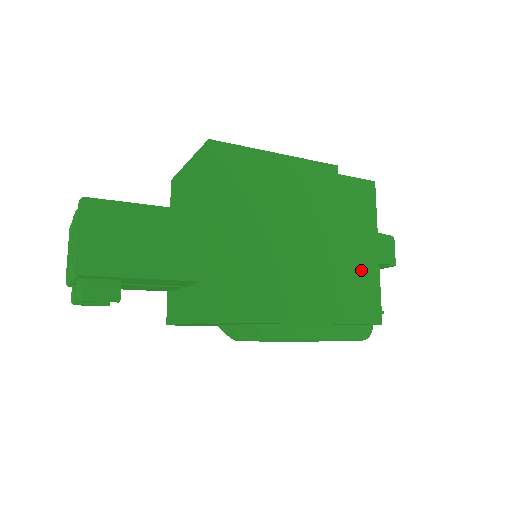
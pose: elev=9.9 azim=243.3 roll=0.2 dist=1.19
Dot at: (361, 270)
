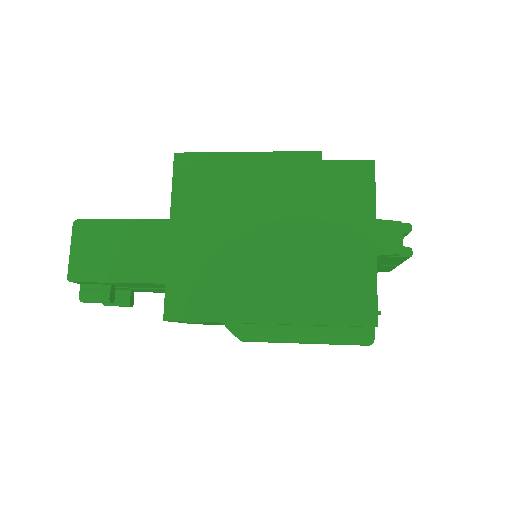
Dot at: (349, 264)
